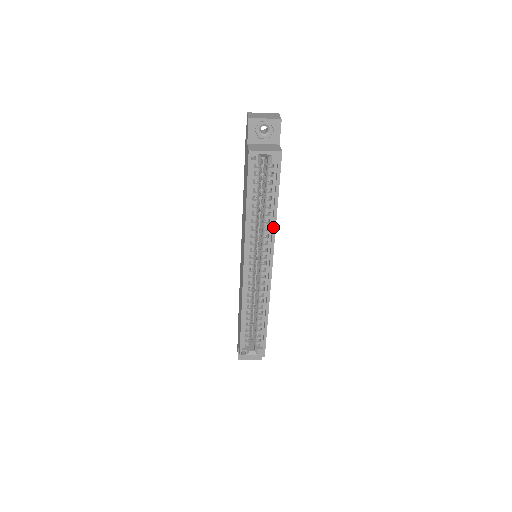
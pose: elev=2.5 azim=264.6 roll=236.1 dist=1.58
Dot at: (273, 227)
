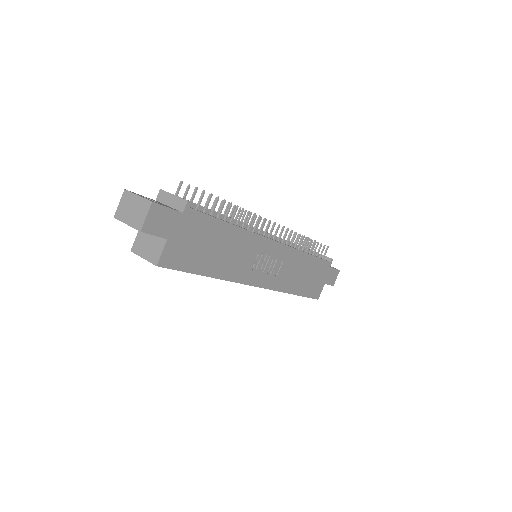
Dot at: (223, 279)
